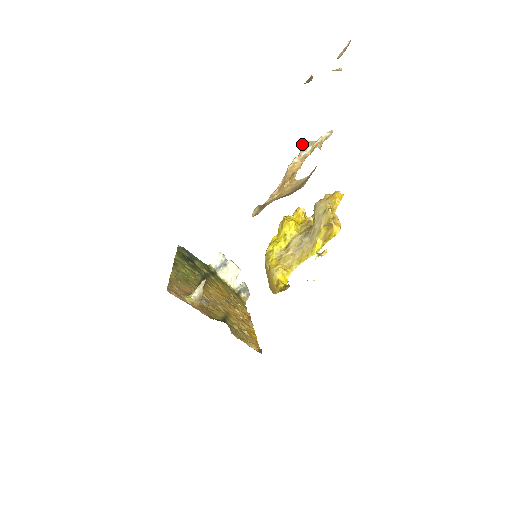
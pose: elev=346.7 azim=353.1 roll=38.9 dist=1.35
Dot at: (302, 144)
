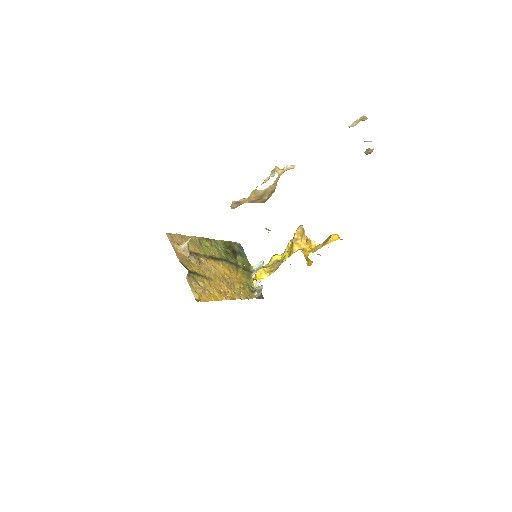
Dot at: (274, 169)
